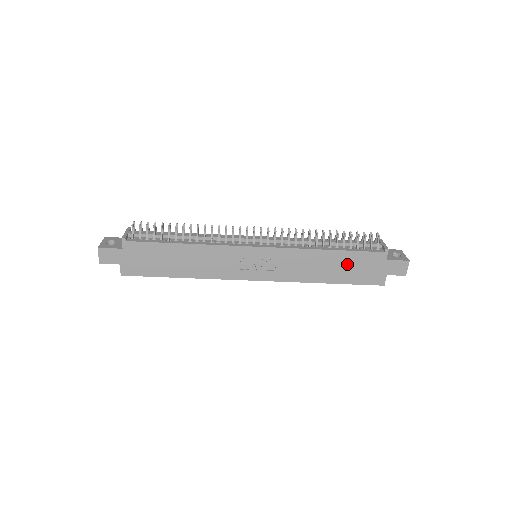
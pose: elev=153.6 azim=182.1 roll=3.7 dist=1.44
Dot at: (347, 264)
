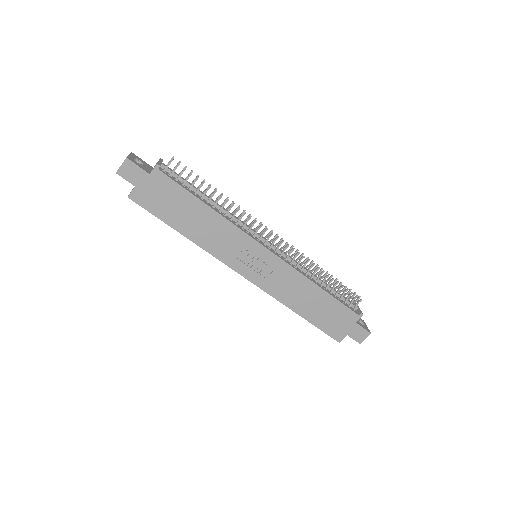
Dot at: (325, 308)
